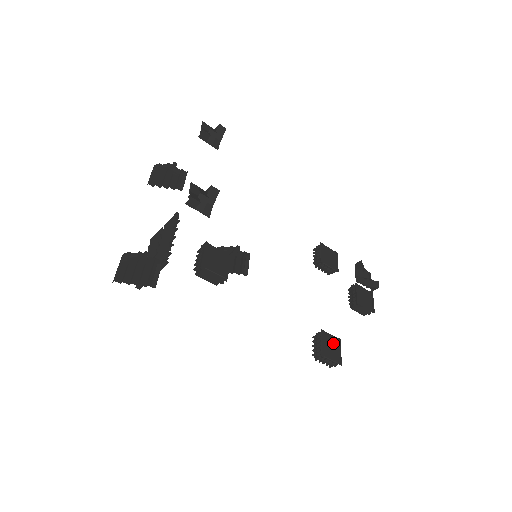
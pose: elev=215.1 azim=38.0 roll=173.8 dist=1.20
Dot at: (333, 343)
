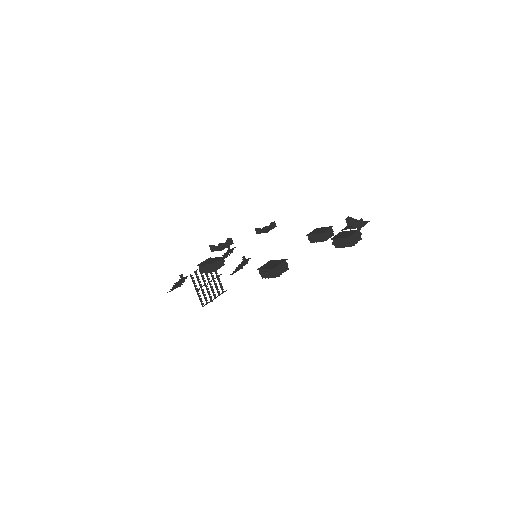
Dot at: (276, 262)
